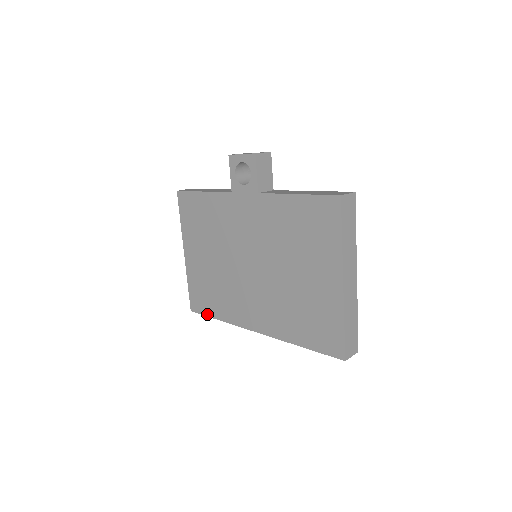
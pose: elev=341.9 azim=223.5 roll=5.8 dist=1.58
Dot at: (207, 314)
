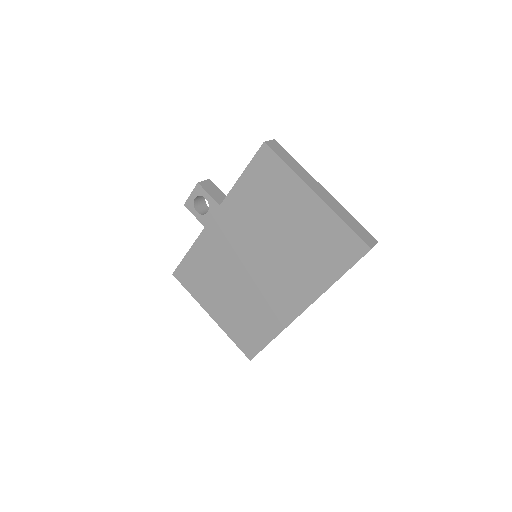
Dot at: (262, 346)
